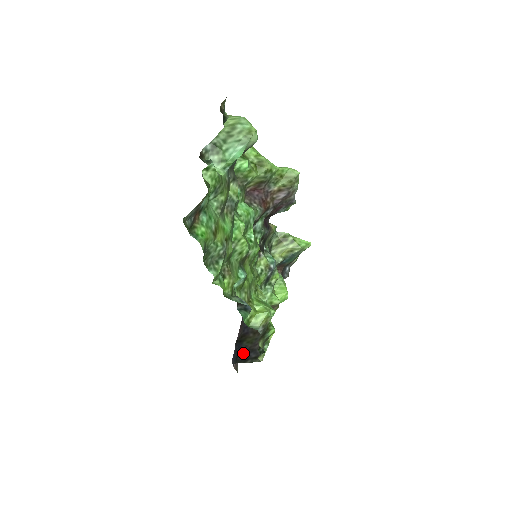
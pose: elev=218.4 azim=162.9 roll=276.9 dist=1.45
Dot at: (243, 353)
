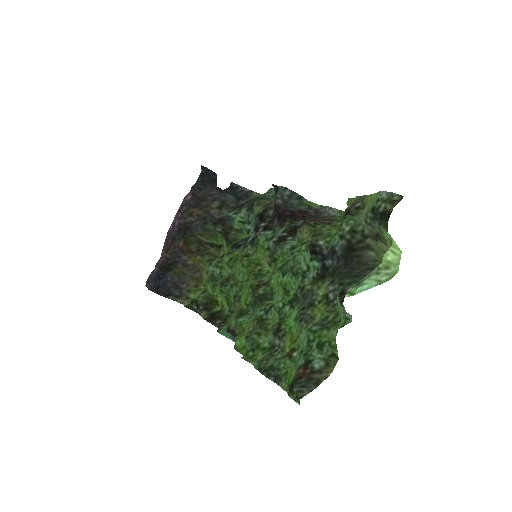
Dot at: (167, 285)
